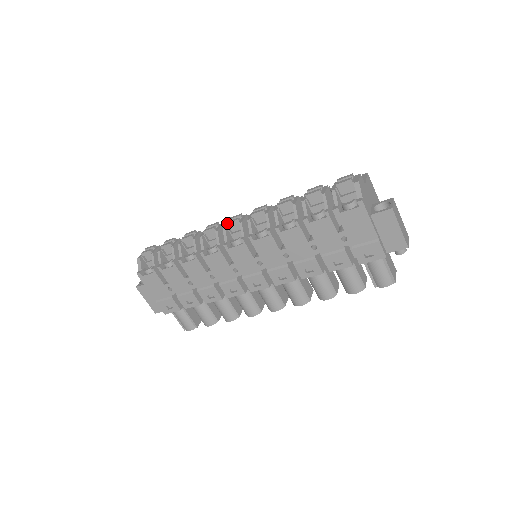
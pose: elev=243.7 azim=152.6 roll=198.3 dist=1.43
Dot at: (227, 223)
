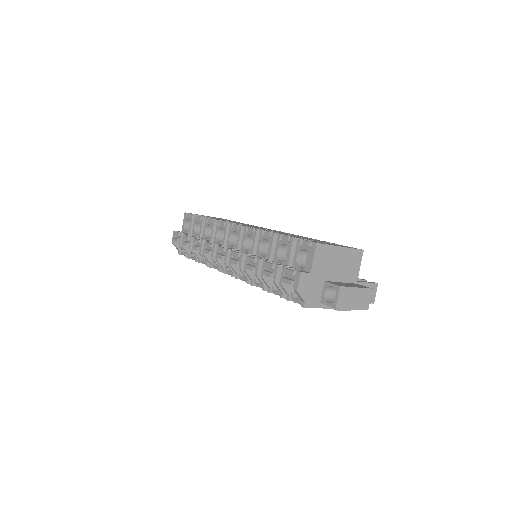
Dot at: (216, 257)
